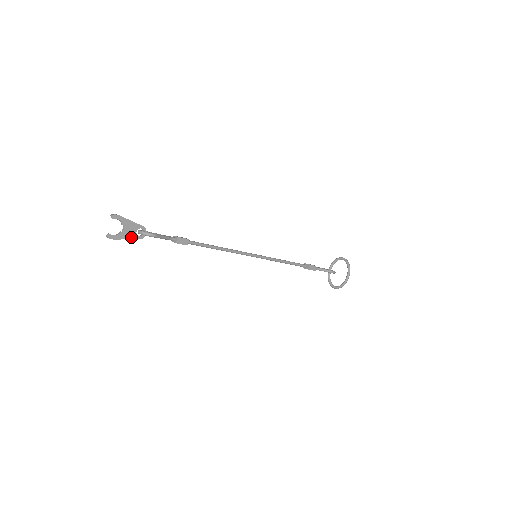
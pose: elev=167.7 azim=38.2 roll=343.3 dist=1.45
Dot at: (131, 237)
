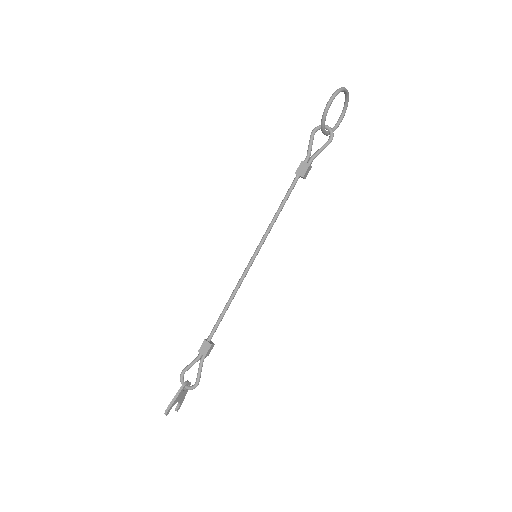
Dot at: (185, 393)
